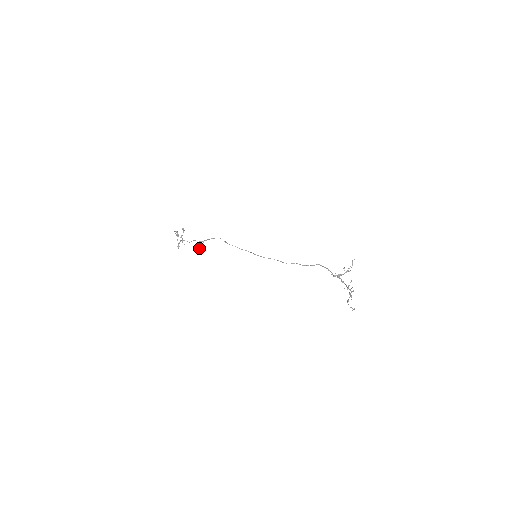
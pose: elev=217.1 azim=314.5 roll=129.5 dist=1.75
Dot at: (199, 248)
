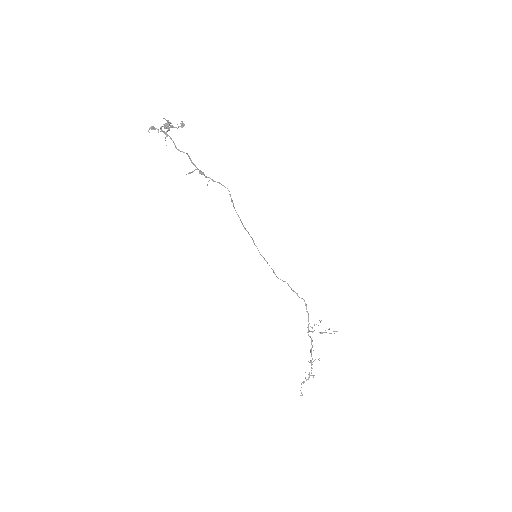
Dot at: occluded
